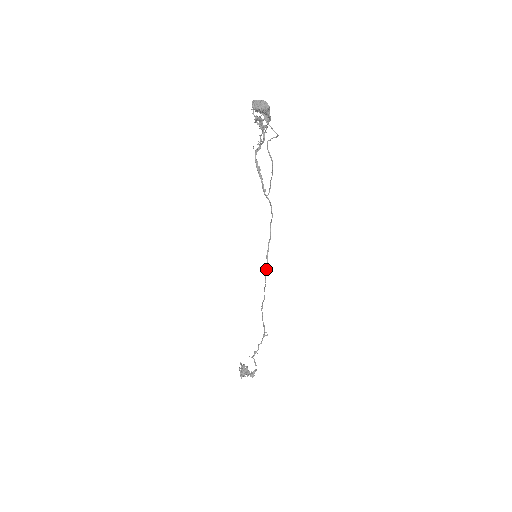
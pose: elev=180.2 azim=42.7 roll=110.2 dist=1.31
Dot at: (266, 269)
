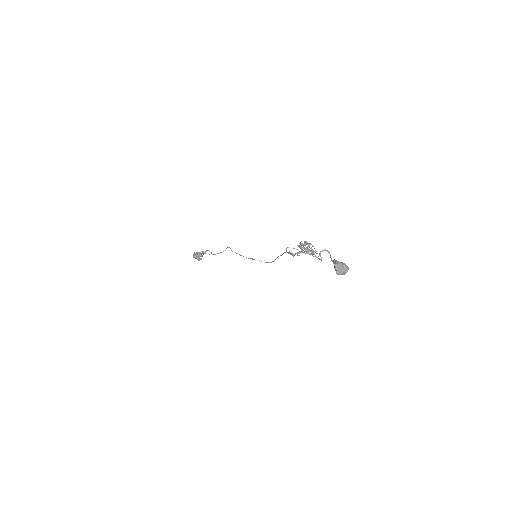
Dot at: occluded
